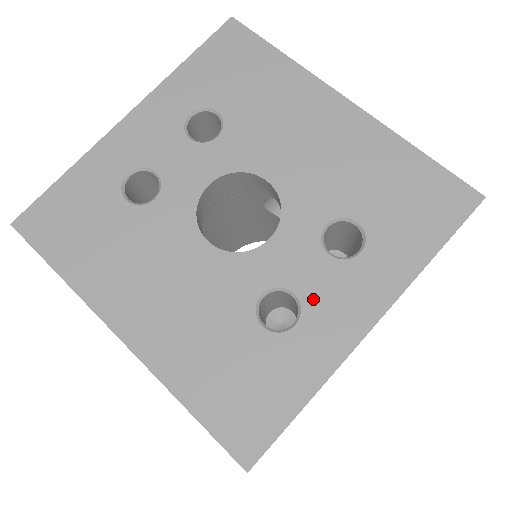
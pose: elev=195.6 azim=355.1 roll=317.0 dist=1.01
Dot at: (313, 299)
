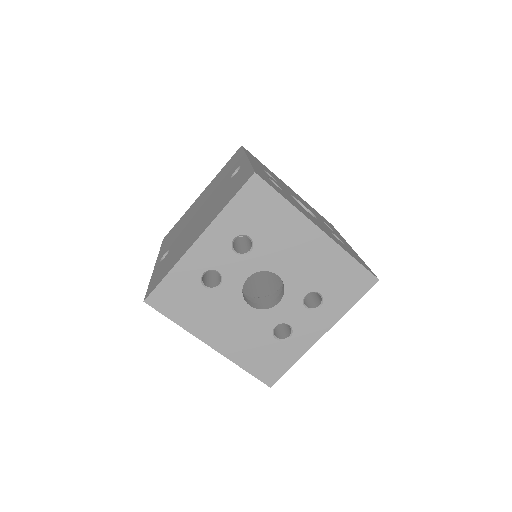
Dot at: (298, 327)
